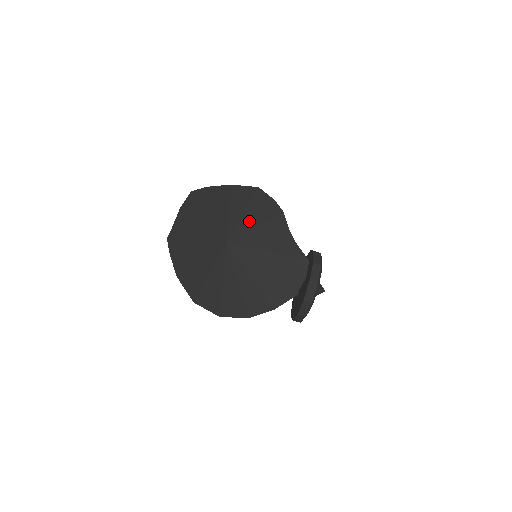
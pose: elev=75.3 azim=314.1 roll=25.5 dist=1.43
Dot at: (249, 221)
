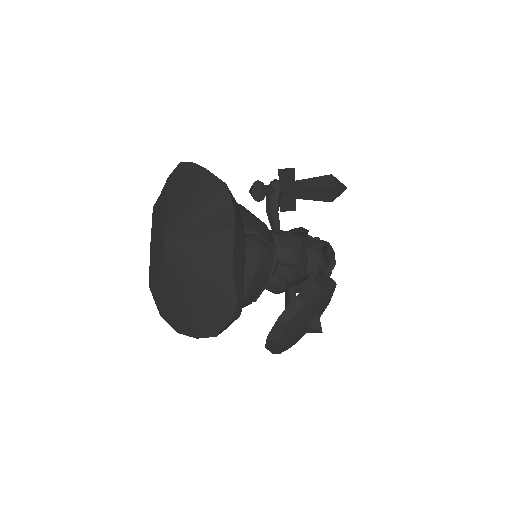
Dot at: (196, 225)
